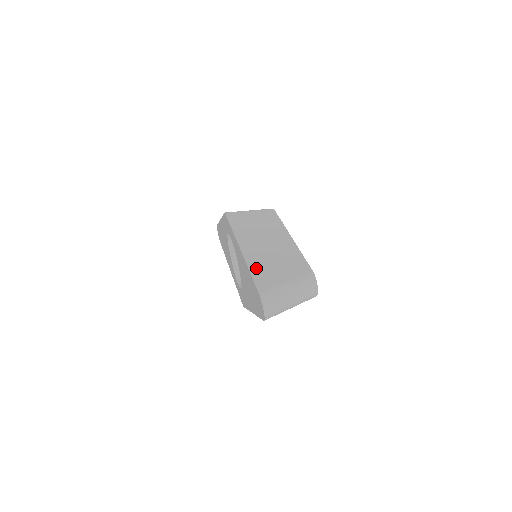
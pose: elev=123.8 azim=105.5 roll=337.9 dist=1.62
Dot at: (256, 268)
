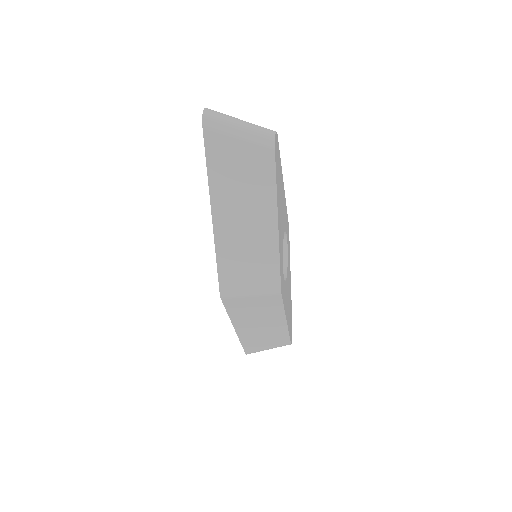
Dot at: occluded
